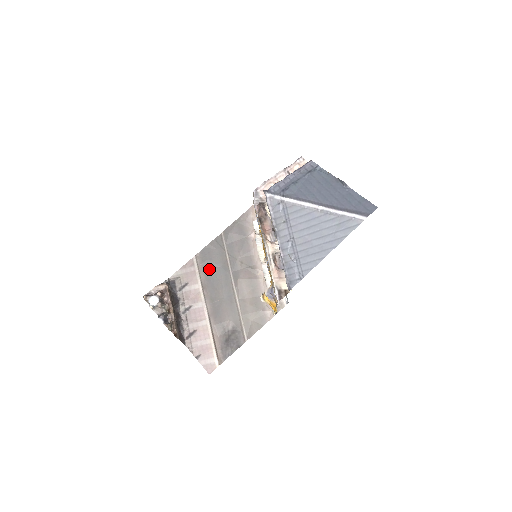
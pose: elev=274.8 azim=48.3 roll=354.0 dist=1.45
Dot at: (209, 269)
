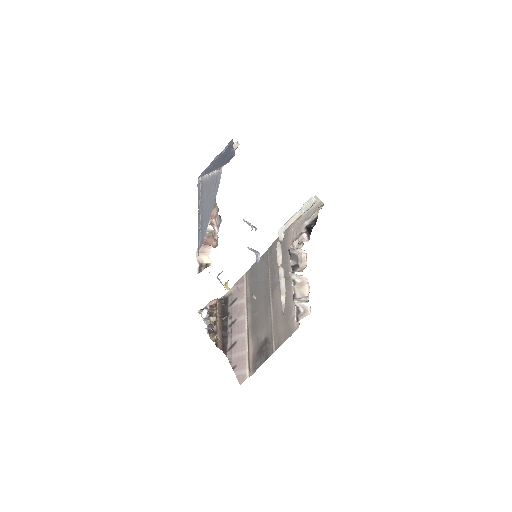
Dot at: (254, 284)
